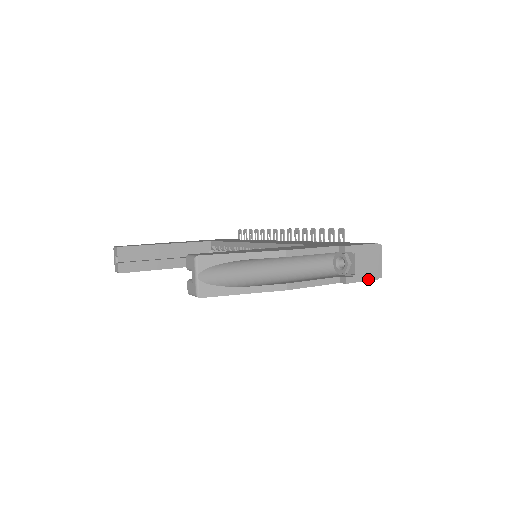
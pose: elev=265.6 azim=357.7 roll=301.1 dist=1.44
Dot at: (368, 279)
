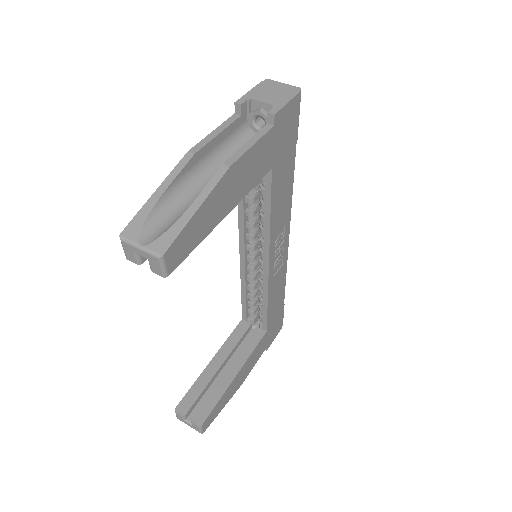
Dot at: (290, 98)
